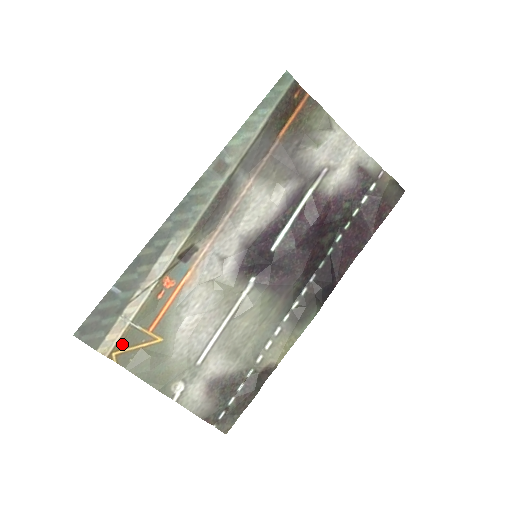
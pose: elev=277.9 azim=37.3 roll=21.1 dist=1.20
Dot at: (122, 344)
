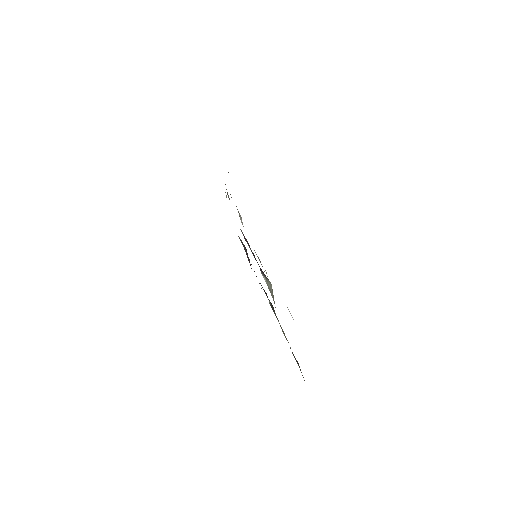
Dot at: occluded
